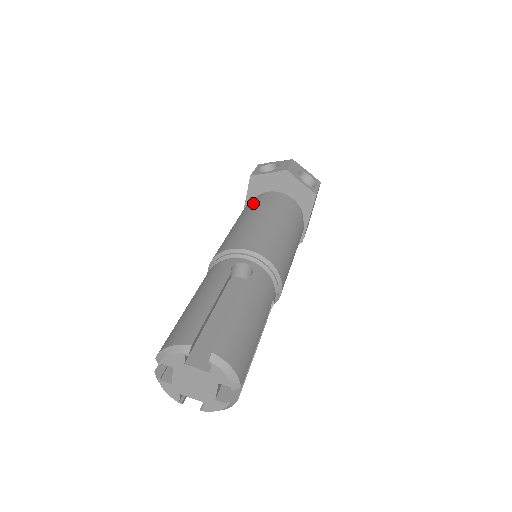
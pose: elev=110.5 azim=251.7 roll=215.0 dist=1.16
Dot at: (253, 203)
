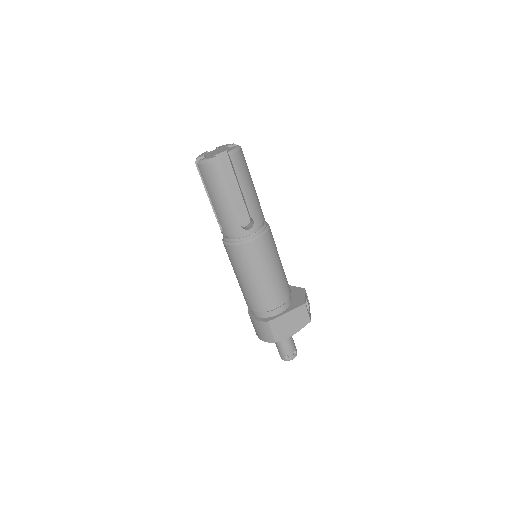
Dot at: occluded
